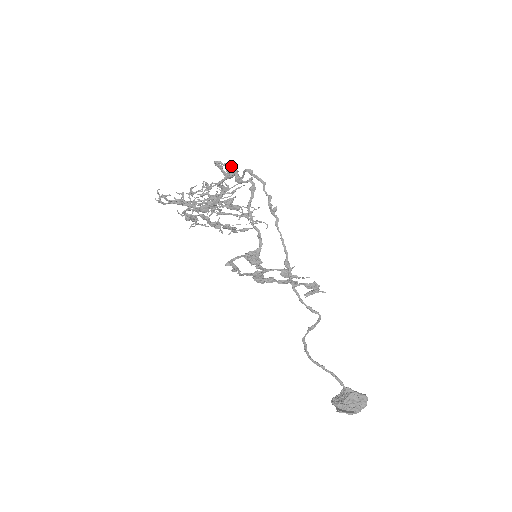
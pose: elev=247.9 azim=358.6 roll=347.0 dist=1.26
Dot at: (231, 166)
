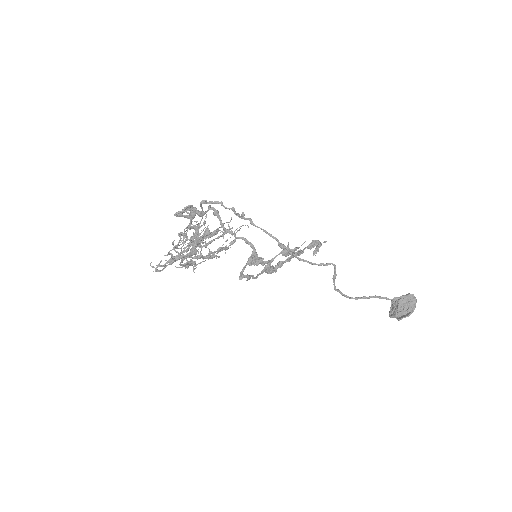
Dot at: (188, 208)
